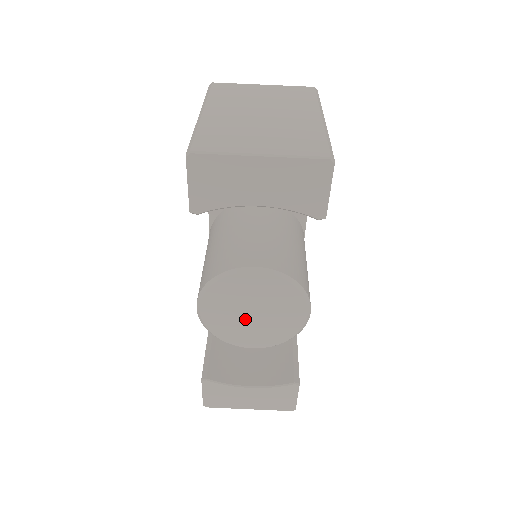
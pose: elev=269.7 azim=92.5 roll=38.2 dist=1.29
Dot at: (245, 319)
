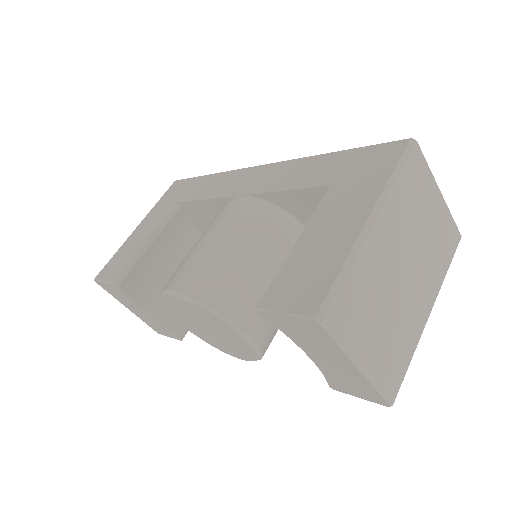
Dot at: (197, 323)
